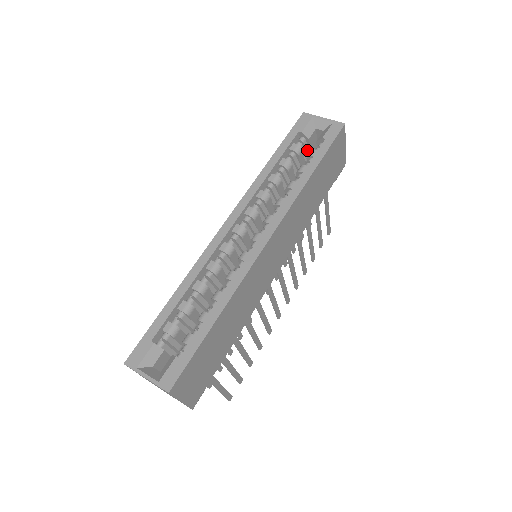
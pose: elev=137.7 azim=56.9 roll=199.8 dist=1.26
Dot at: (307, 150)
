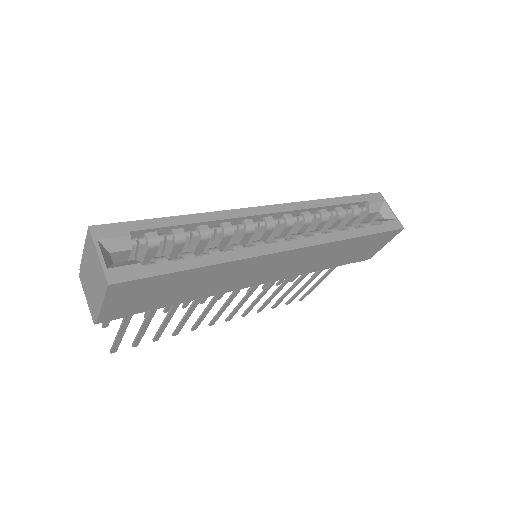
Dot at: (359, 220)
